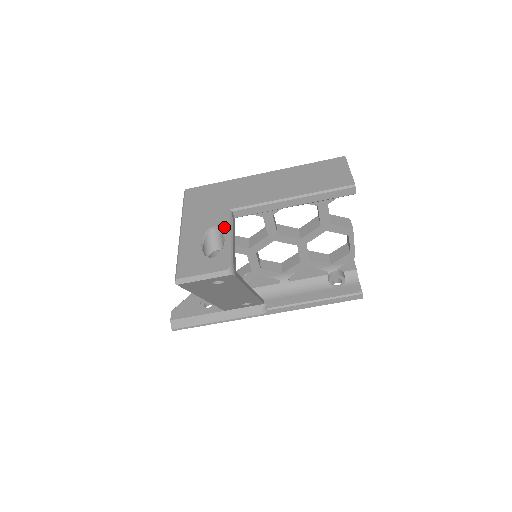
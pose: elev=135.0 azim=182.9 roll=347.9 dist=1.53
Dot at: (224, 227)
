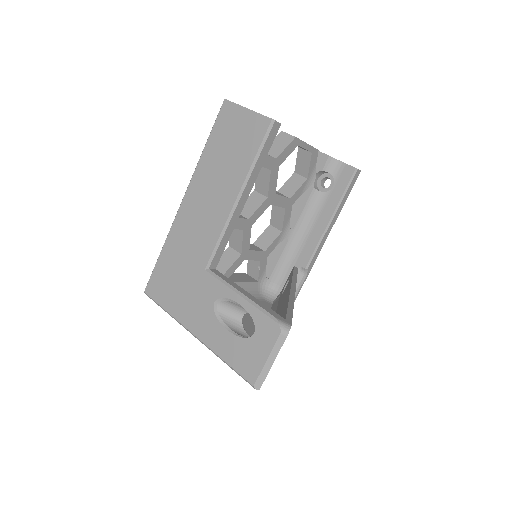
Dot at: (223, 293)
